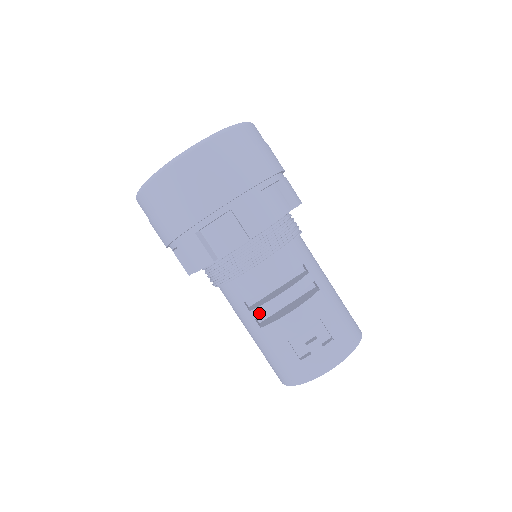
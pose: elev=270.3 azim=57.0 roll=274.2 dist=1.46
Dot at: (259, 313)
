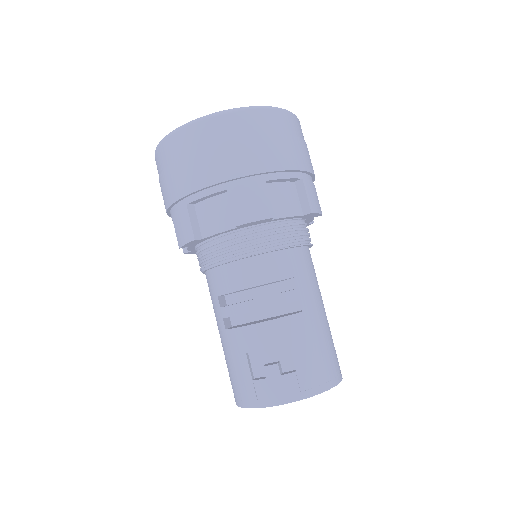
Dot at: (228, 313)
